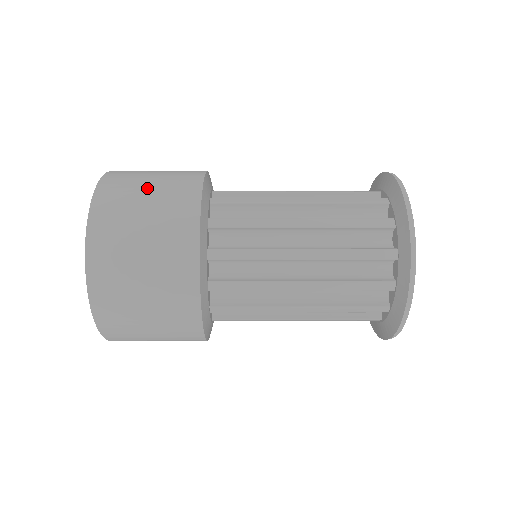
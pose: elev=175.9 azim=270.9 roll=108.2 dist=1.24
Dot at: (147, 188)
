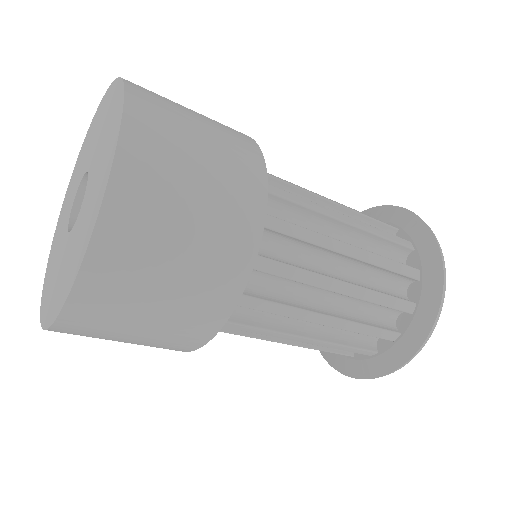
Dot at: occluded
